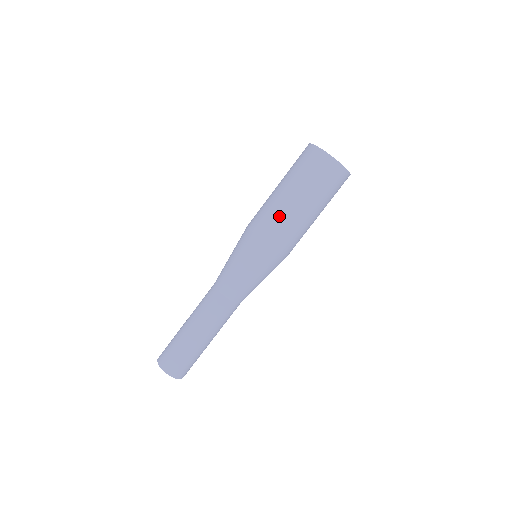
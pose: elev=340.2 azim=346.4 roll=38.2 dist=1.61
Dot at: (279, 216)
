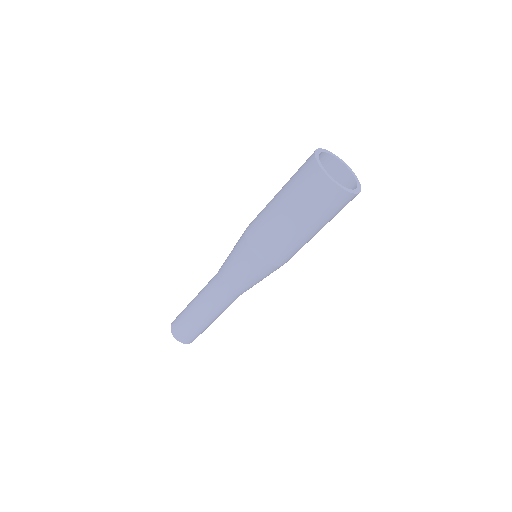
Dot at: (265, 222)
